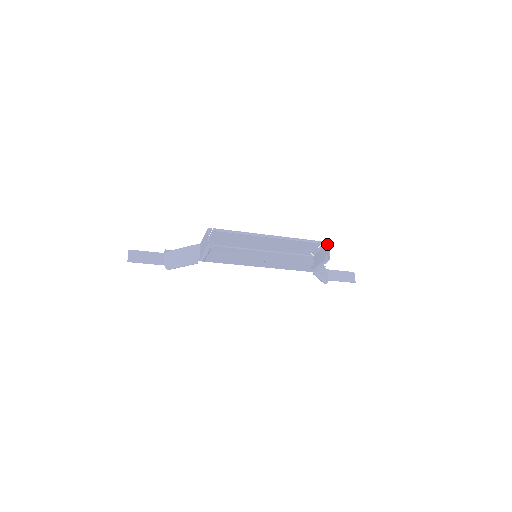
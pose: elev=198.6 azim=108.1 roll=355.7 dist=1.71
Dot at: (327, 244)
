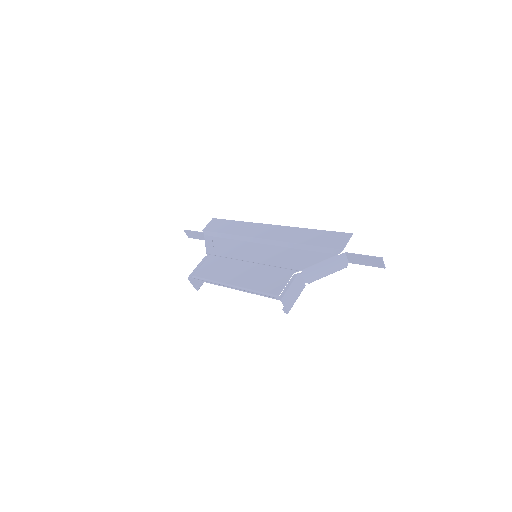
Dot at: (281, 300)
